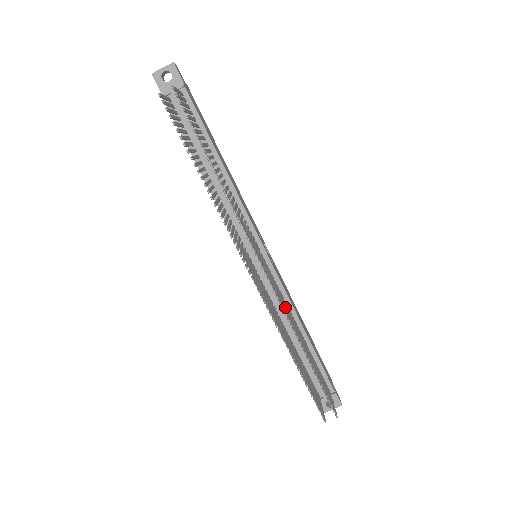
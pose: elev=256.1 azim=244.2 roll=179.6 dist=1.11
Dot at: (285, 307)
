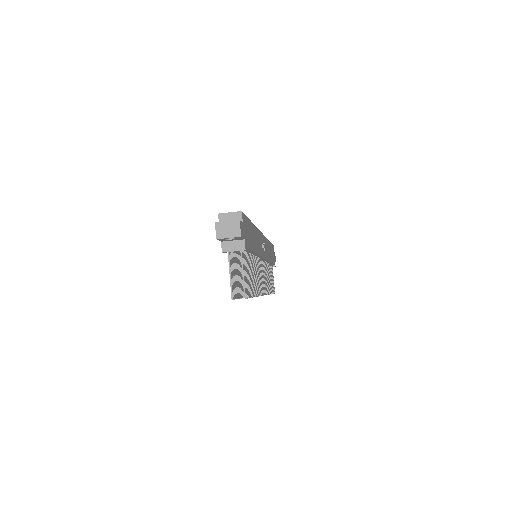
Dot at: (267, 281)
